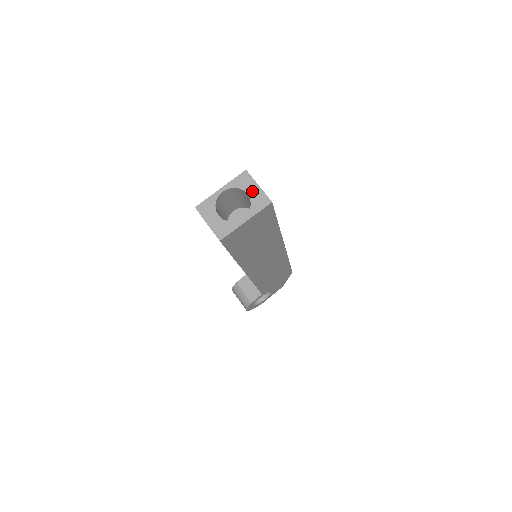
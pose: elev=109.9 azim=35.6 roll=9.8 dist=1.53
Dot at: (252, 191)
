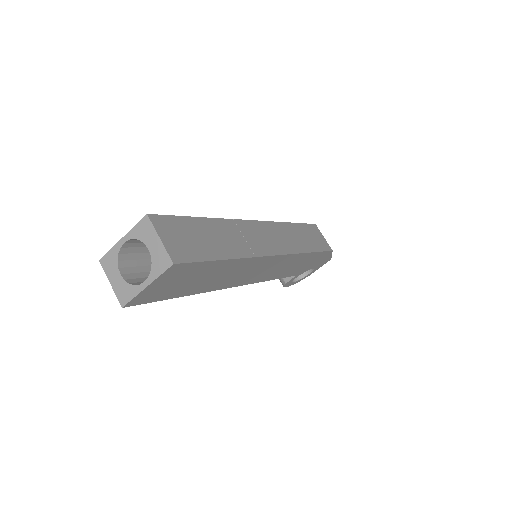
Dot at: (153, 246)
